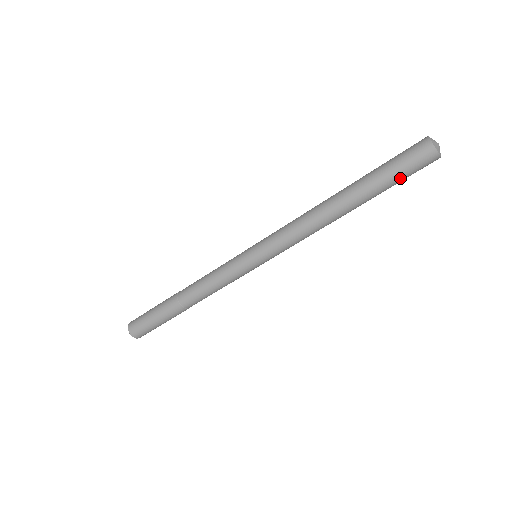
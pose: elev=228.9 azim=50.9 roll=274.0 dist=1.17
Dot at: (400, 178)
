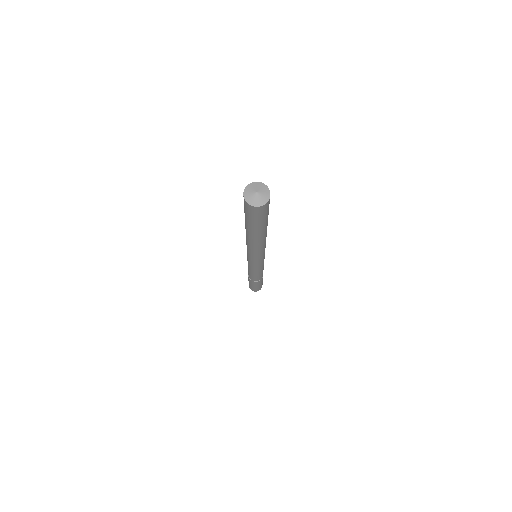
Dot at: (264, 219)
